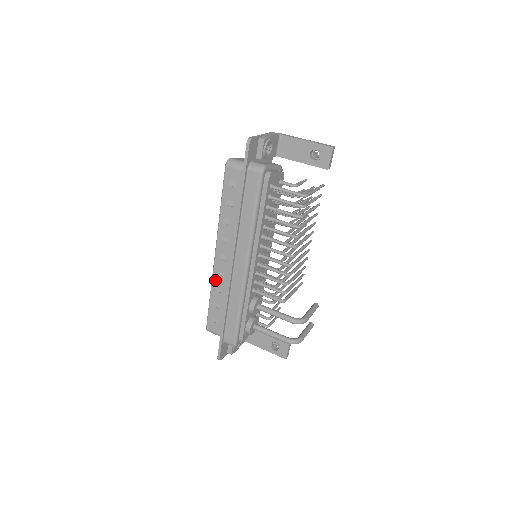
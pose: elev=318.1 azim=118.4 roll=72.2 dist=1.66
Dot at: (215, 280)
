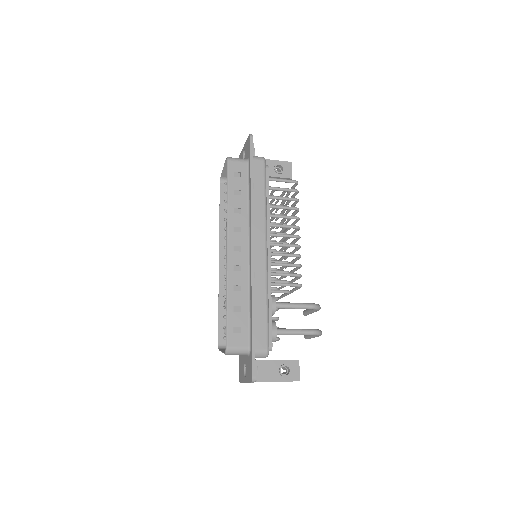
Dot at: (231, 278)
